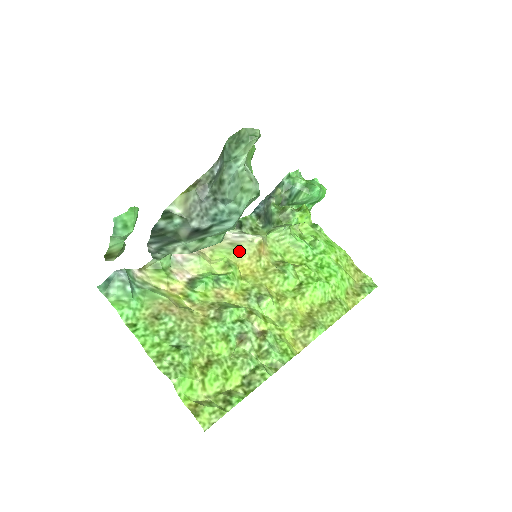
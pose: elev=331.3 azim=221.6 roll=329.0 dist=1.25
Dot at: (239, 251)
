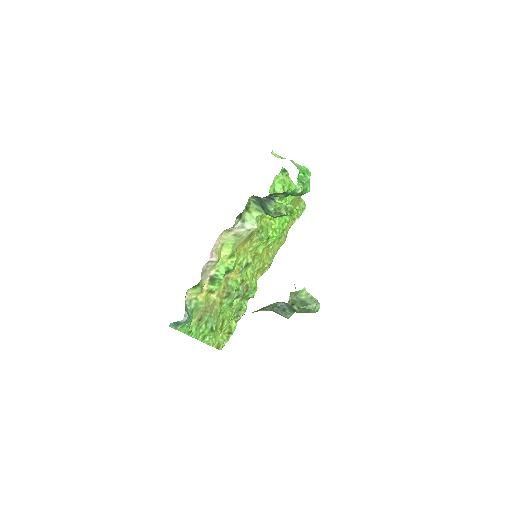
Dot at: (240, 240)
